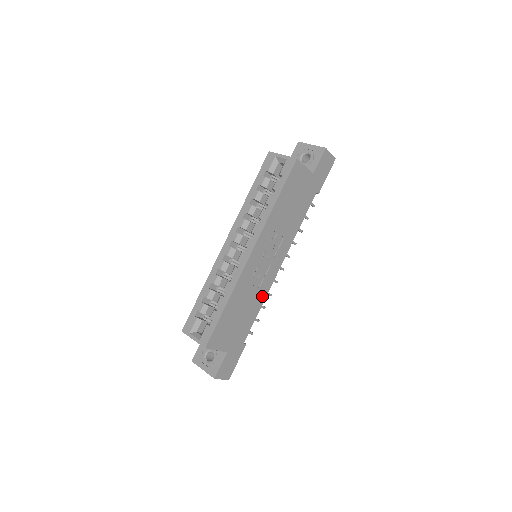
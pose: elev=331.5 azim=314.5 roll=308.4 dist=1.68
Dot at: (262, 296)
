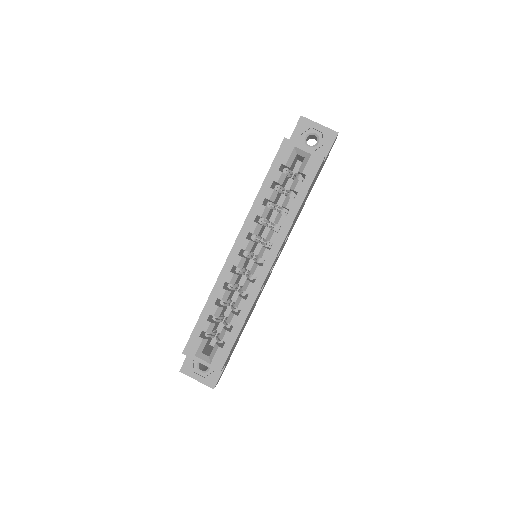
Dot at: (259, 296)
